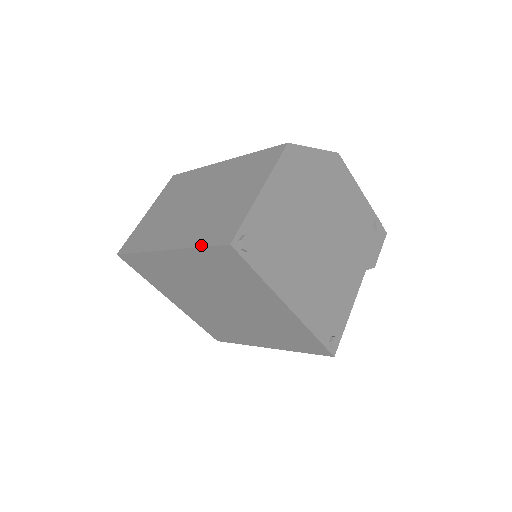
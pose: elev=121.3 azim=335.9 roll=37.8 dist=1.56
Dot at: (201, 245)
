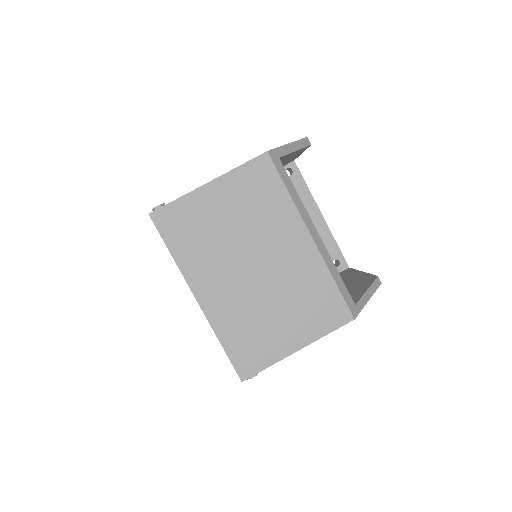
Dot at: (225, 347)
